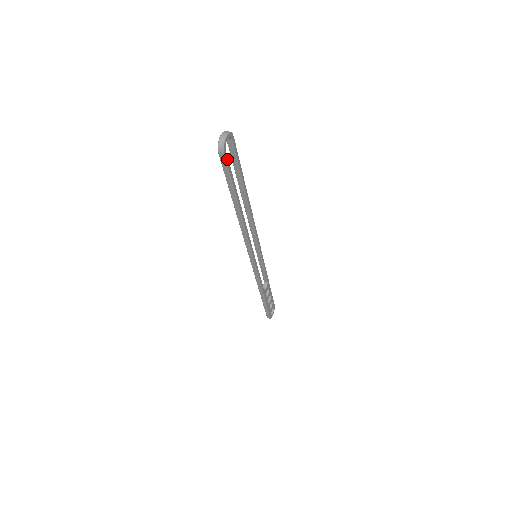
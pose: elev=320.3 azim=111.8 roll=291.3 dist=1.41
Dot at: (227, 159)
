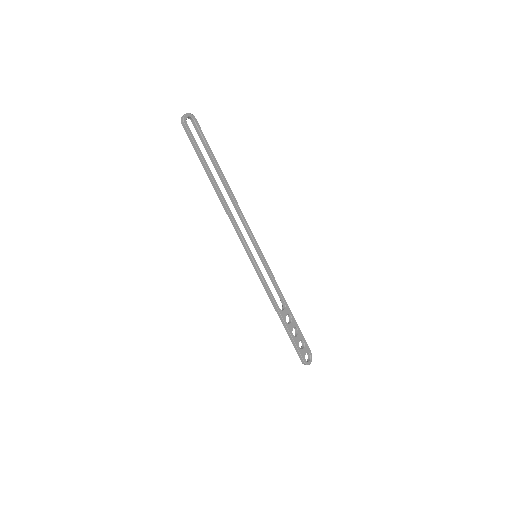
Dot at: (190, 131)
